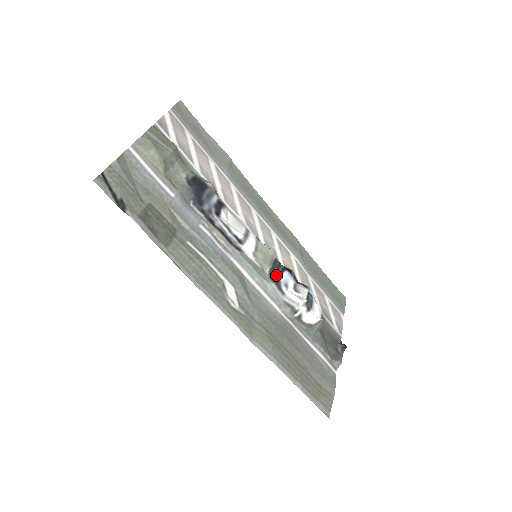
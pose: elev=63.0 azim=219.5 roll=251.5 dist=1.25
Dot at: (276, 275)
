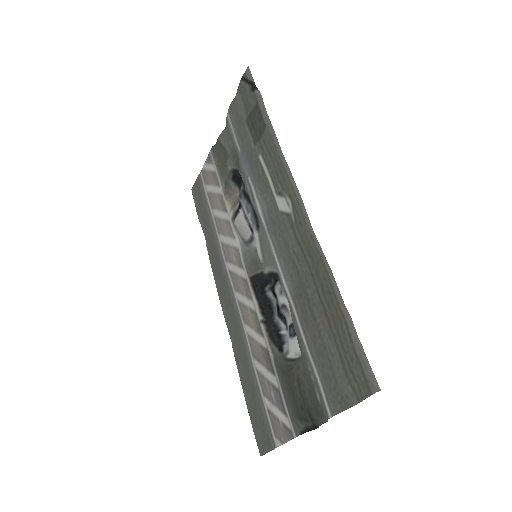
Dot at: (273, 278)
